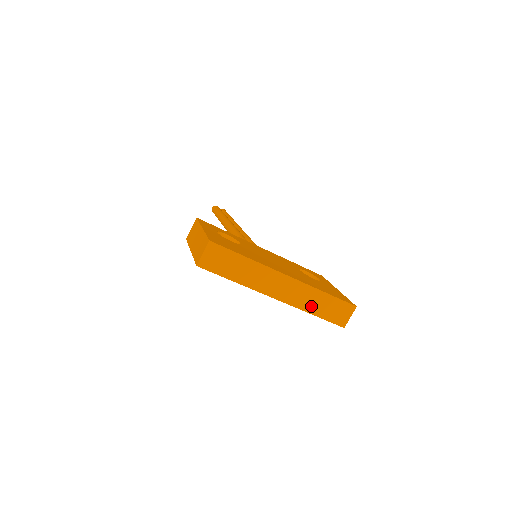
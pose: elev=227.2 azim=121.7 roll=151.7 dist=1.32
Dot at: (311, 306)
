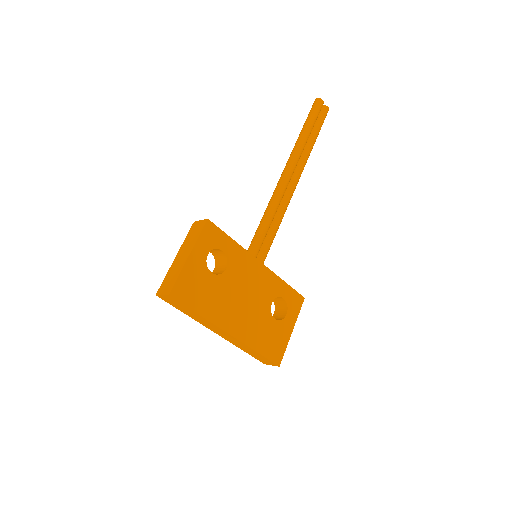
Dot at: (242, 348)
